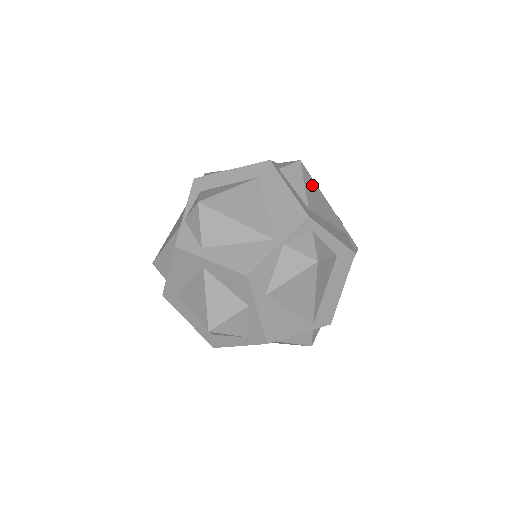
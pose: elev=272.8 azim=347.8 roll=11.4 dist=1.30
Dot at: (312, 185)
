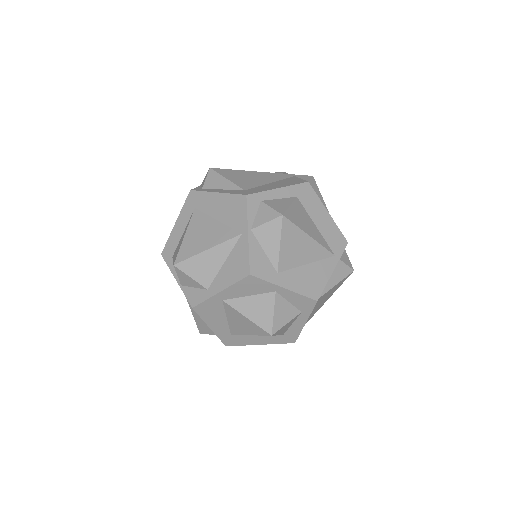
Dot at: (234, 174)
